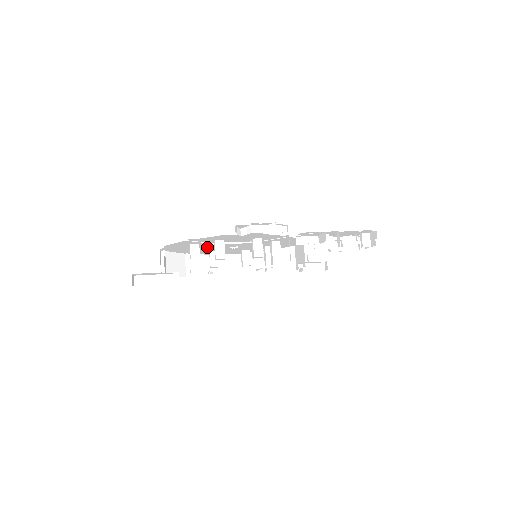
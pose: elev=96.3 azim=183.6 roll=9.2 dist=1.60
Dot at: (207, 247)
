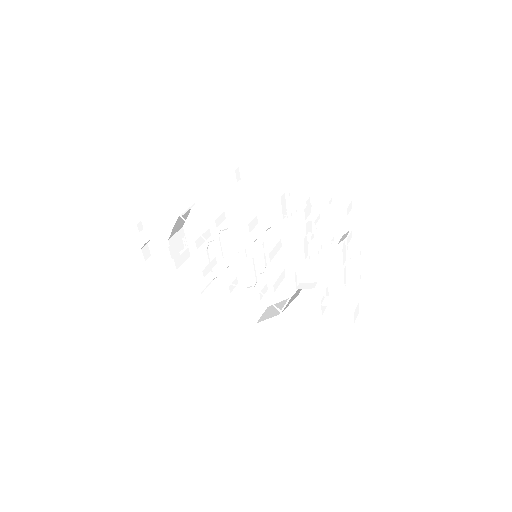
Dot at: (224, 258)
